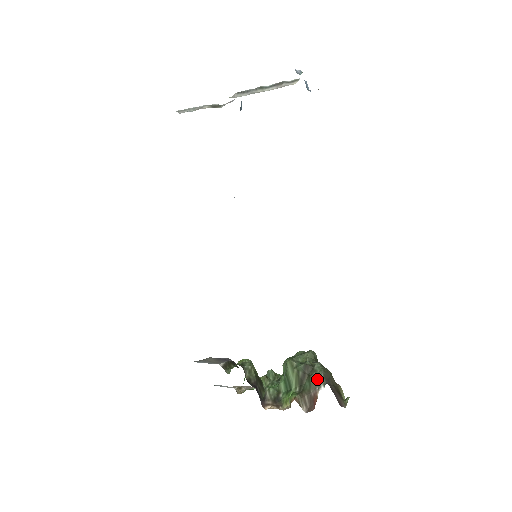
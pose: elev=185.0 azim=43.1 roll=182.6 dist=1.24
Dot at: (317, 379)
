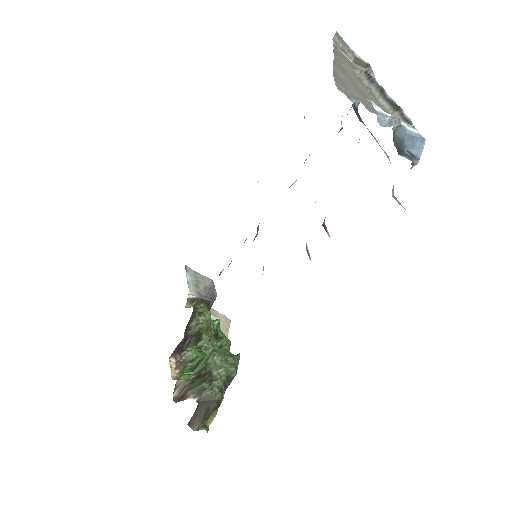
Dot at: (201, 390)
